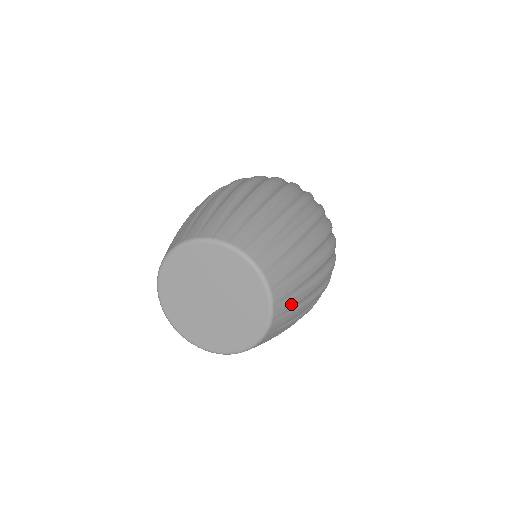
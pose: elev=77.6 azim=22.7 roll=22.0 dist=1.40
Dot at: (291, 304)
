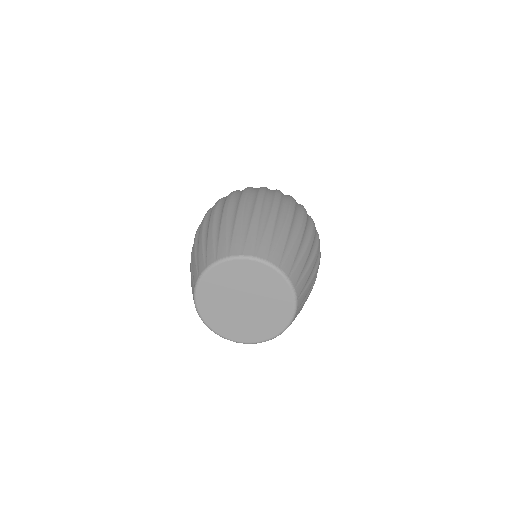
Dot at: (281, 248)
